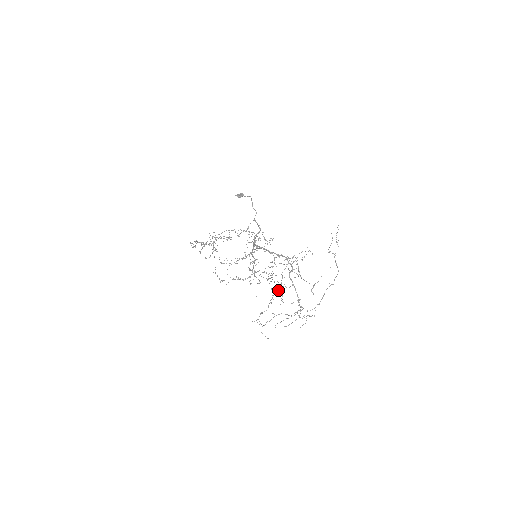
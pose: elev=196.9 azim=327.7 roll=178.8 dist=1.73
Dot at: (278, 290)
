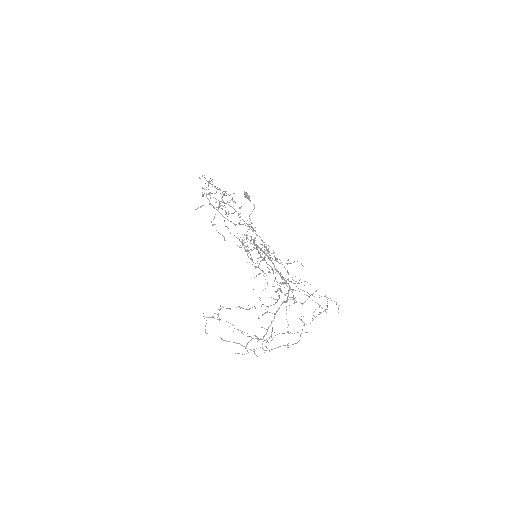
Dot at: (270, 305)
